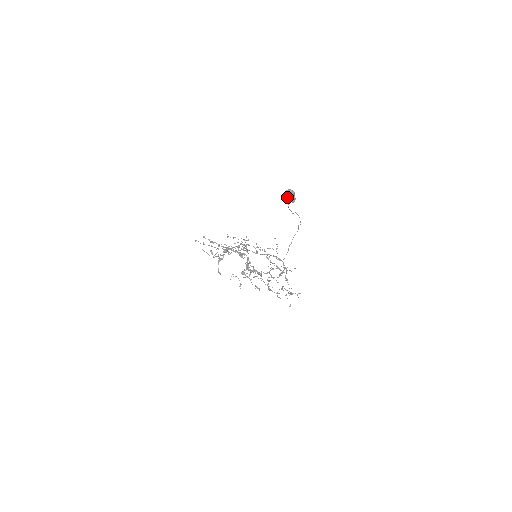
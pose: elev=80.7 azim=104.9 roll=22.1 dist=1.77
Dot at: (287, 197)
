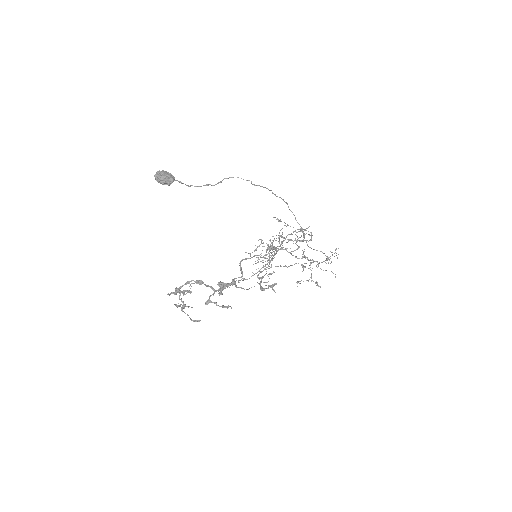
Dot at: occluded
